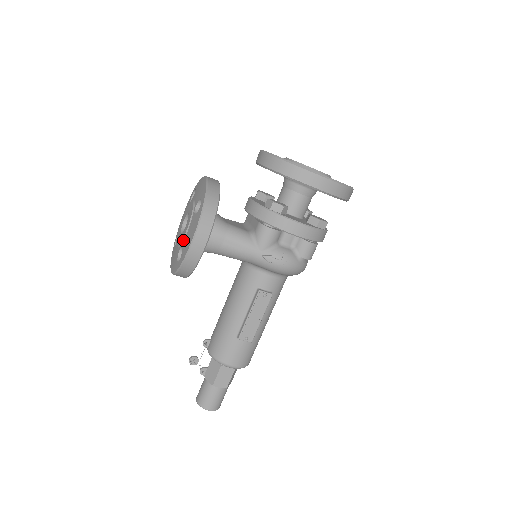
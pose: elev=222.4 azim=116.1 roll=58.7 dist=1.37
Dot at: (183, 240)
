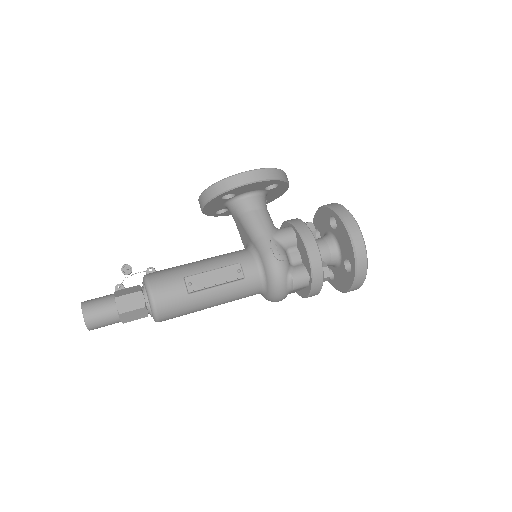
Dot at: occluded
